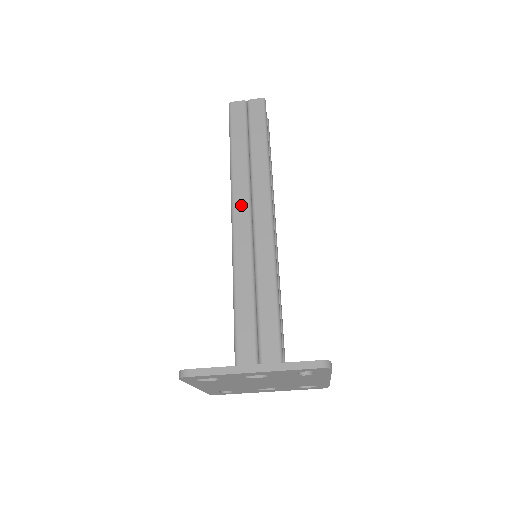
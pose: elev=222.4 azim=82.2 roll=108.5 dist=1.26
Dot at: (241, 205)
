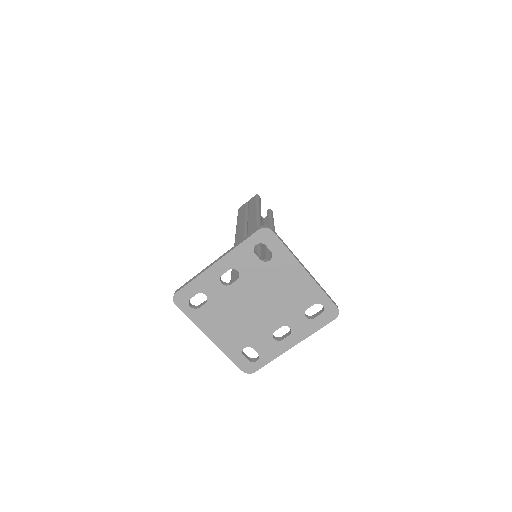
Dot at: (240, 235)
